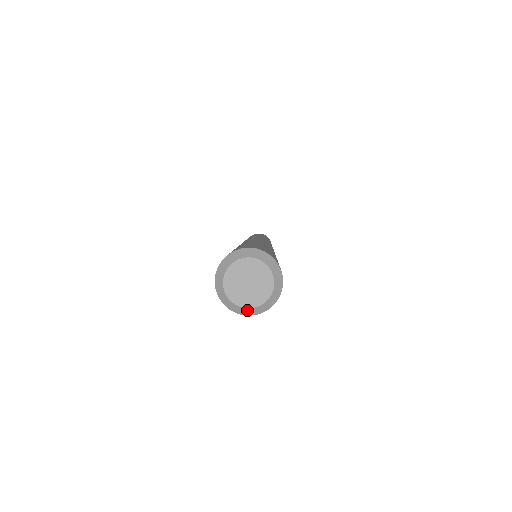
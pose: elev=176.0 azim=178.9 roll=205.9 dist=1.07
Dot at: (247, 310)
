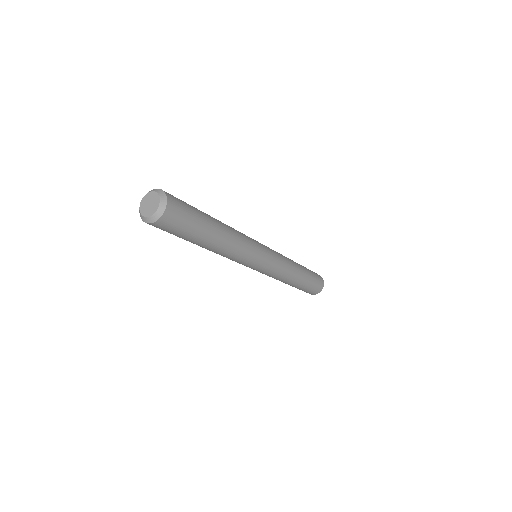
Dot at: (152, 218)
